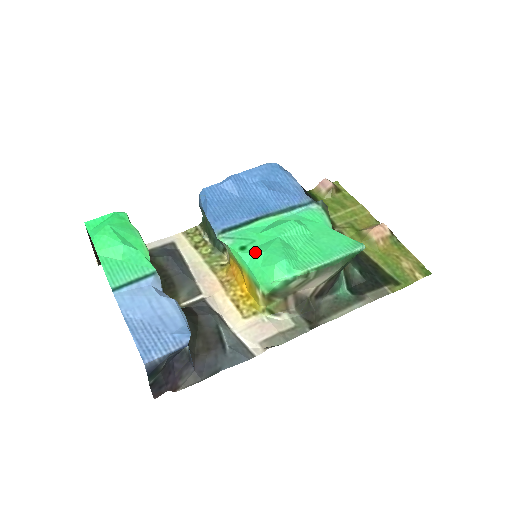
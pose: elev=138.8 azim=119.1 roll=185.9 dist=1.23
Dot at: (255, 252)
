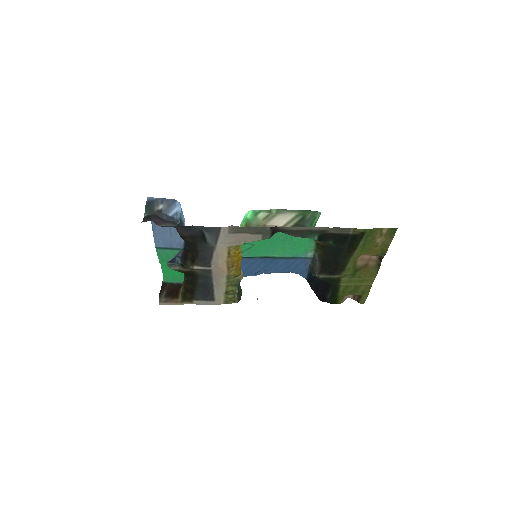
Dot at: occluded
